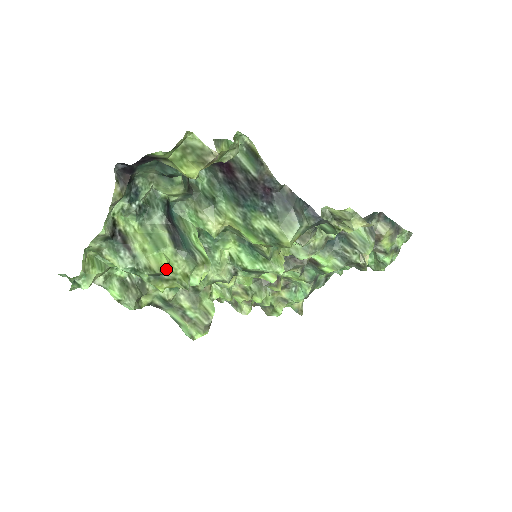
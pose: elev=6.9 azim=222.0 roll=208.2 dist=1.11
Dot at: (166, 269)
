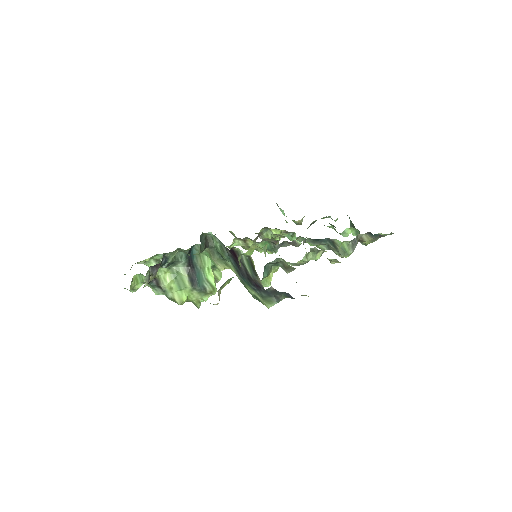
Dot at: (185, 301)
